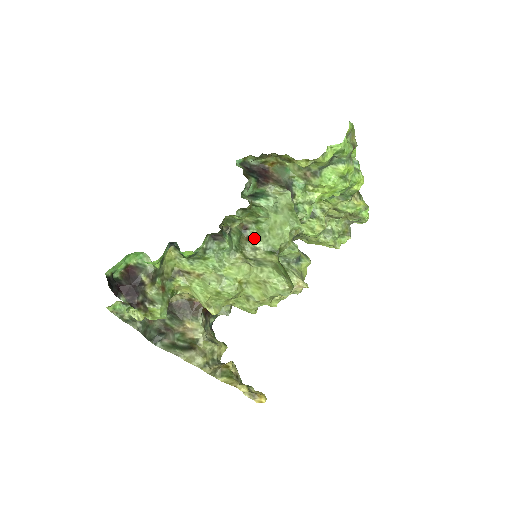
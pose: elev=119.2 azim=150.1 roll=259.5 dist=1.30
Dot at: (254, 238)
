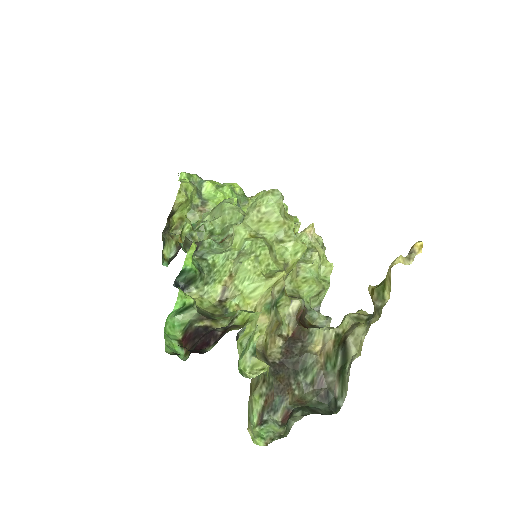
Dot at: (225, 236)
